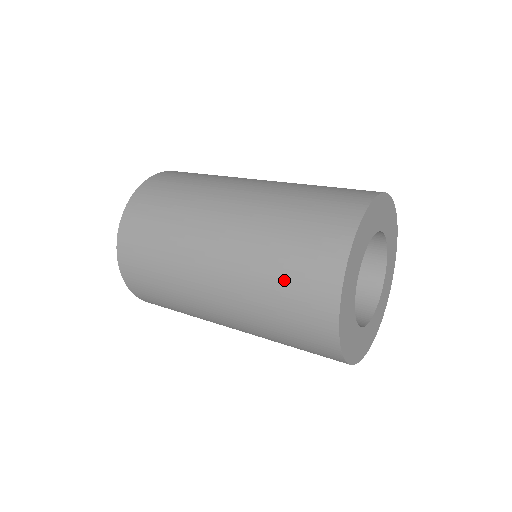
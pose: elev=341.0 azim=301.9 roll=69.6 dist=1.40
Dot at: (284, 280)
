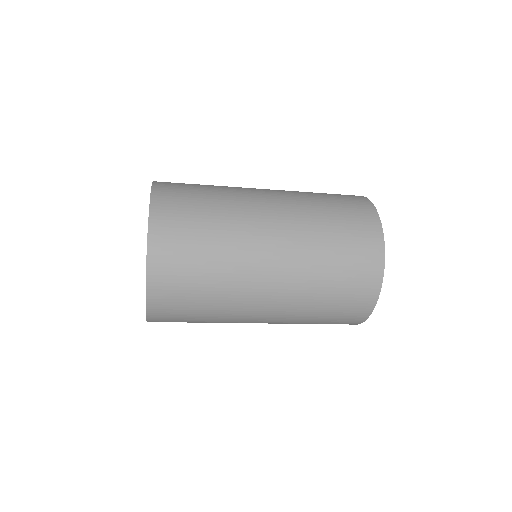
Dot at: (335, 208)
